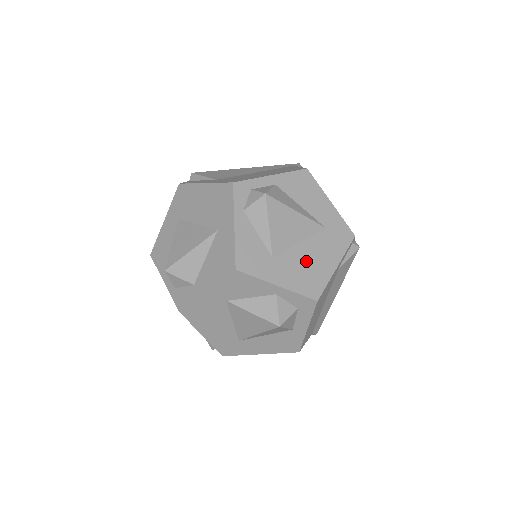
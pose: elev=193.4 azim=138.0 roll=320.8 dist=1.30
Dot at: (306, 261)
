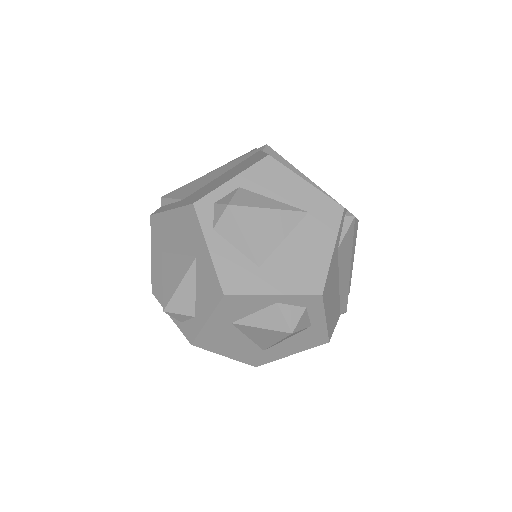
Dot at: (297, 257)
